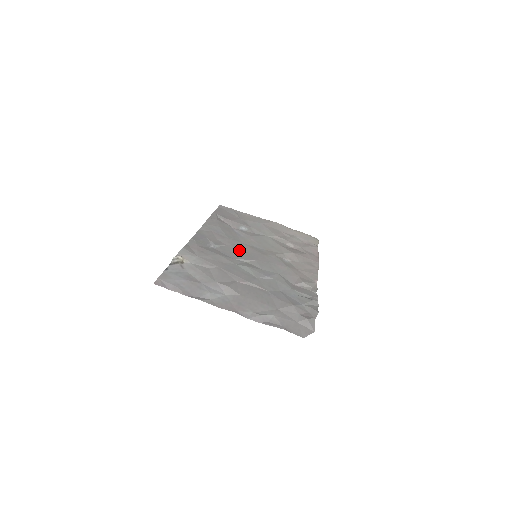
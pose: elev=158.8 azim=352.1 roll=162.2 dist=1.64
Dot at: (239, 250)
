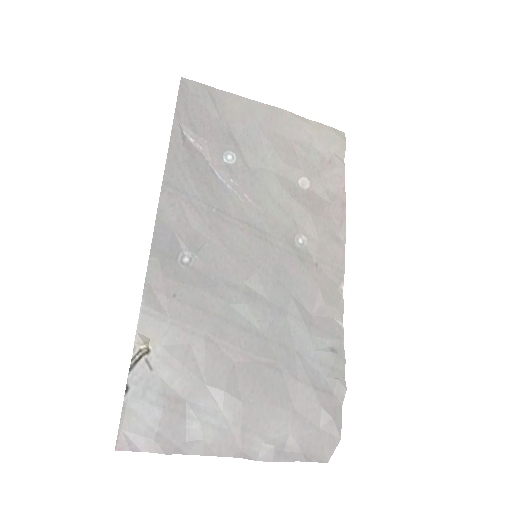
Dot at: (229, 248)
